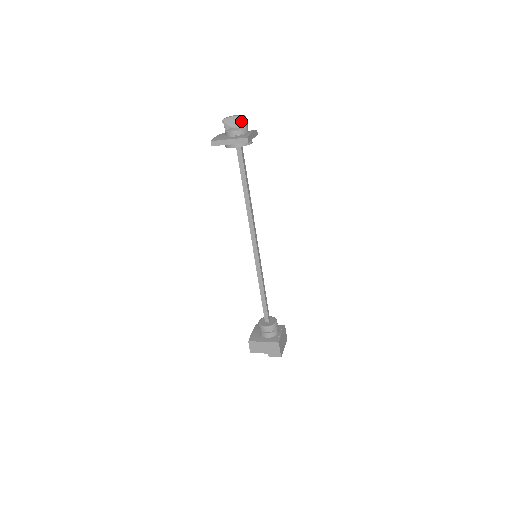
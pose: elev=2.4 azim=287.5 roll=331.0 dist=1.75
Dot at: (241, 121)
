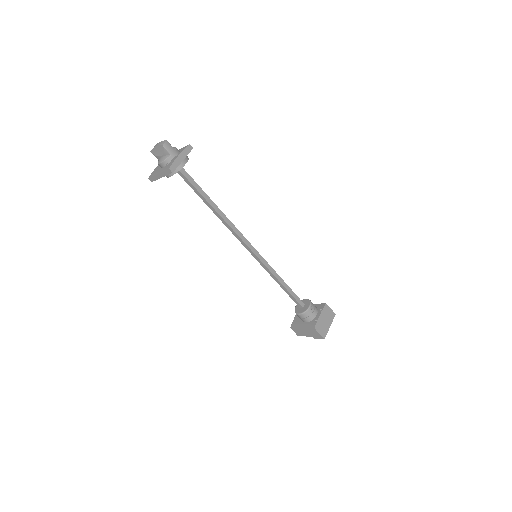
Dot at: (163, 149)
